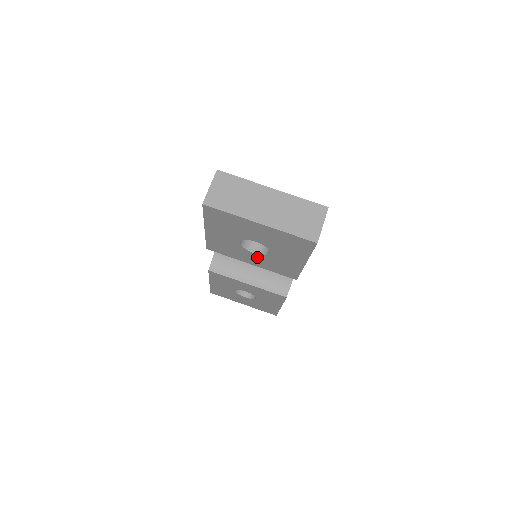
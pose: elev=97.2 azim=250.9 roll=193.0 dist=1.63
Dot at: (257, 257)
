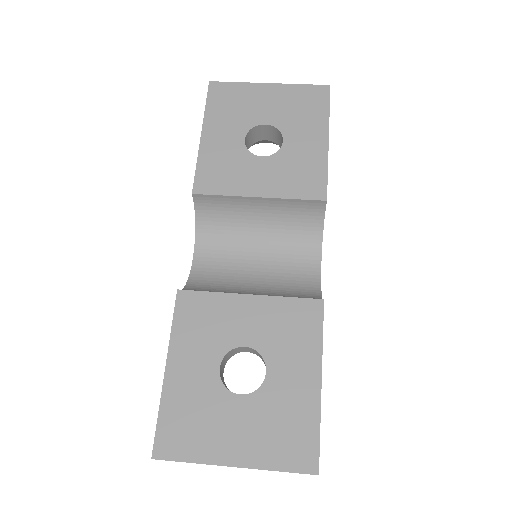
Dot at: (267, 167)
